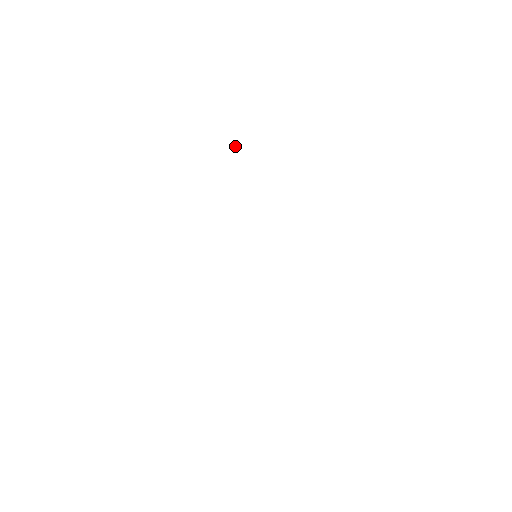
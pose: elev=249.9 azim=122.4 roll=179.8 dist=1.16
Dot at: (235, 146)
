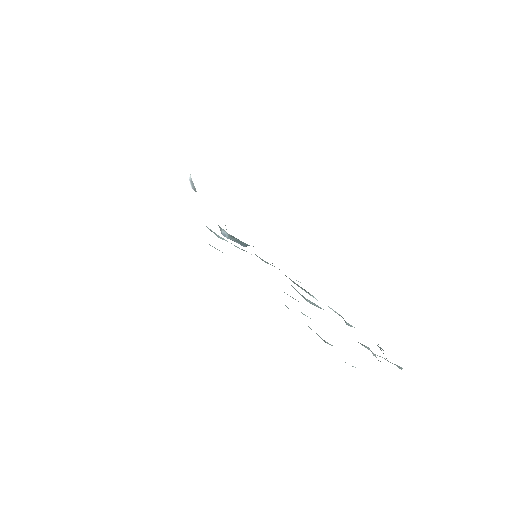
Dot at: occluded
